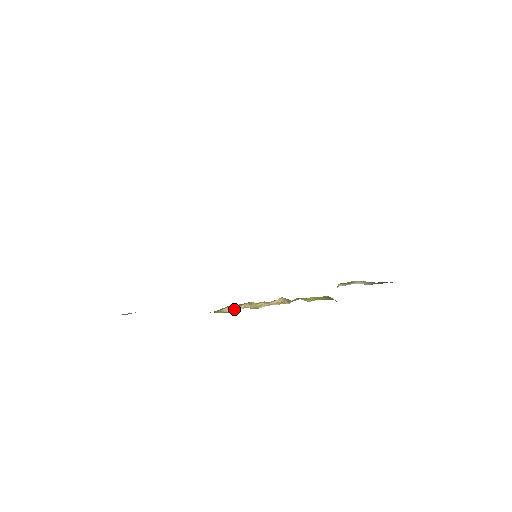
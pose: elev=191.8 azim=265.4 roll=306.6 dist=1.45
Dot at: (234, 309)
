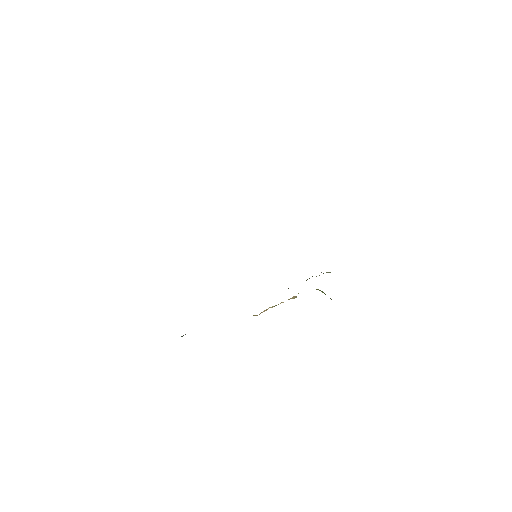
Dot at: occluded
